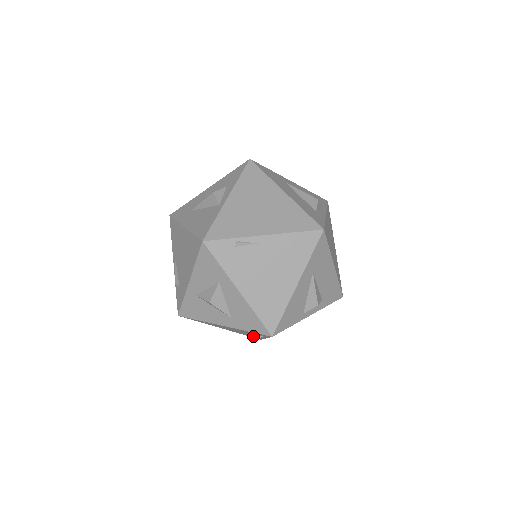
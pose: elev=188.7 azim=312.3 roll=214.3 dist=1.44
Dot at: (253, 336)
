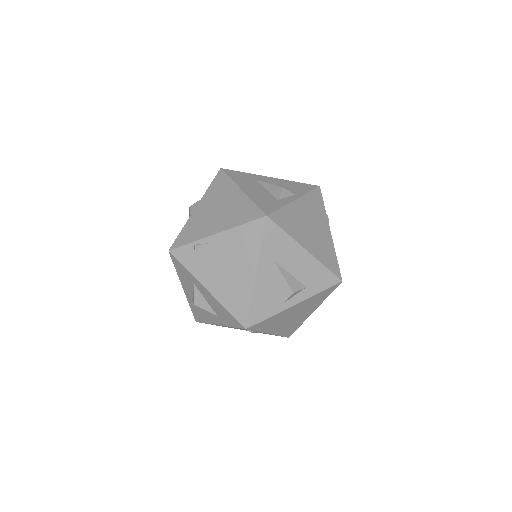
Dot at: occluded
